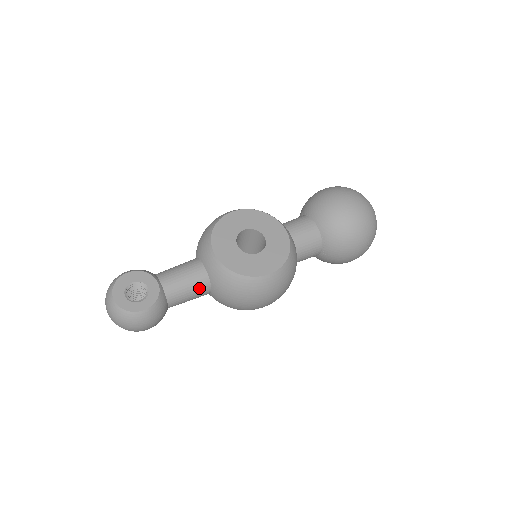
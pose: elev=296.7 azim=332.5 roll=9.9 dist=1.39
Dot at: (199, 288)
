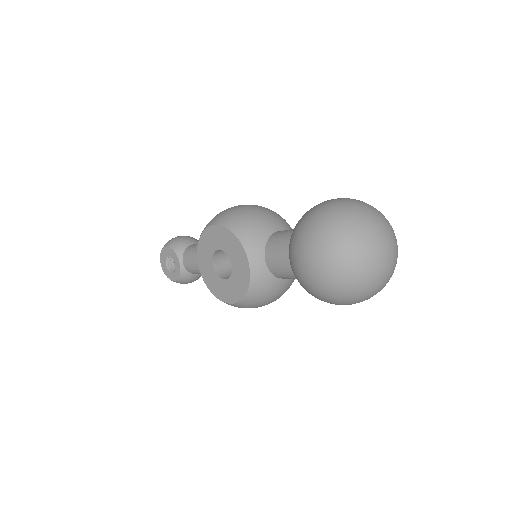
Dot at: occluded
